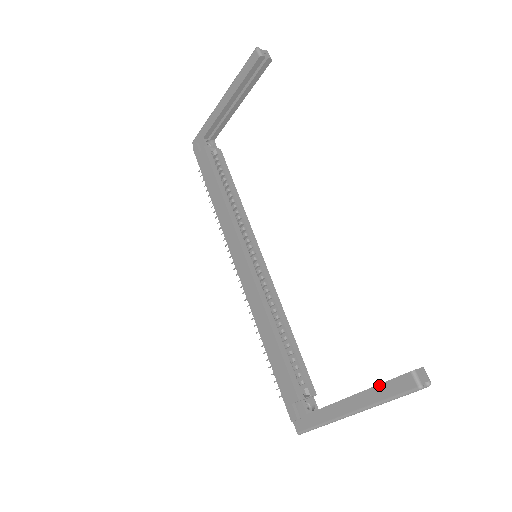
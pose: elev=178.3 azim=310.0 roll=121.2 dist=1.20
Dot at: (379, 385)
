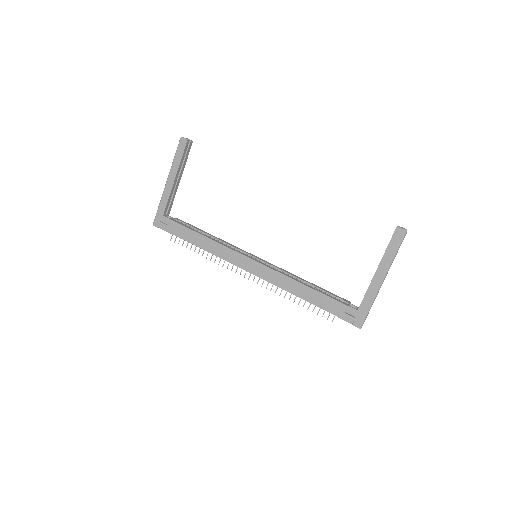
Dot at: (386, 250)
